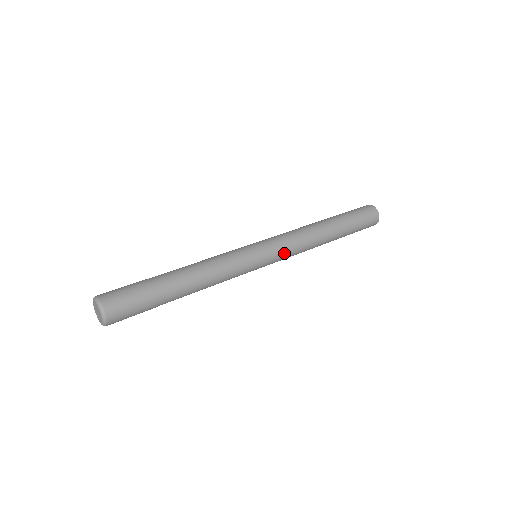
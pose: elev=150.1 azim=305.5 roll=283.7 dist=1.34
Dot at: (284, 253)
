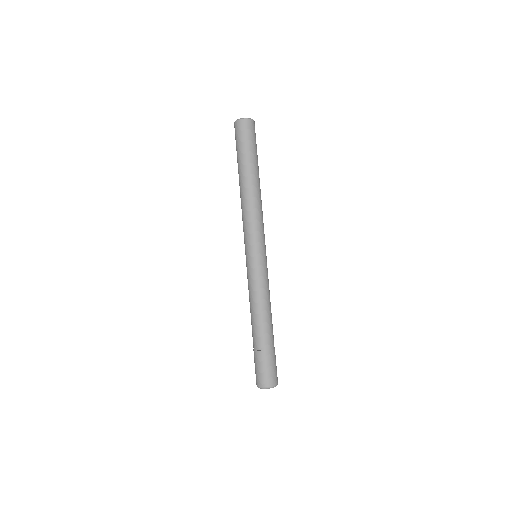
Dot at: (260, 234)
